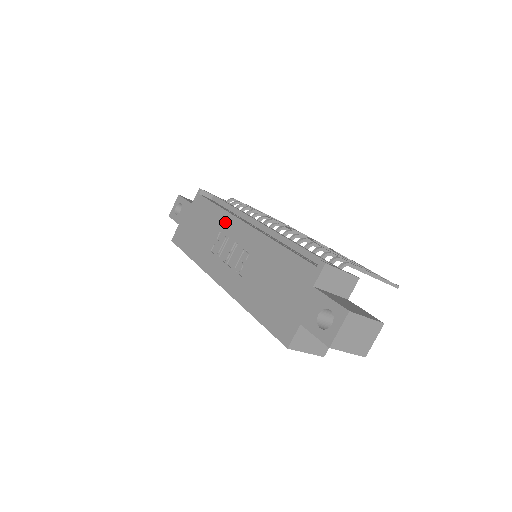
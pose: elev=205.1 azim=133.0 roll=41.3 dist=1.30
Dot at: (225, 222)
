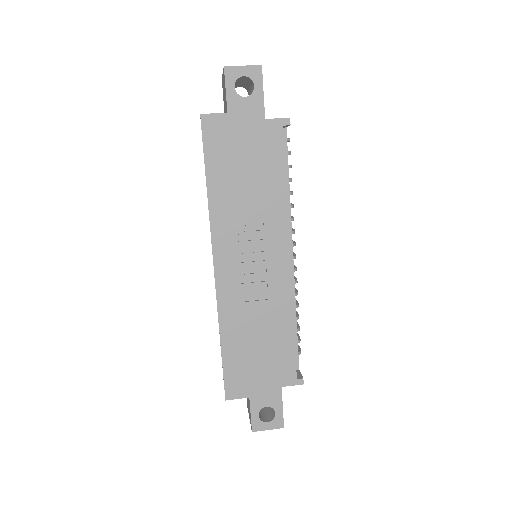
Dot at: (276, 221)
